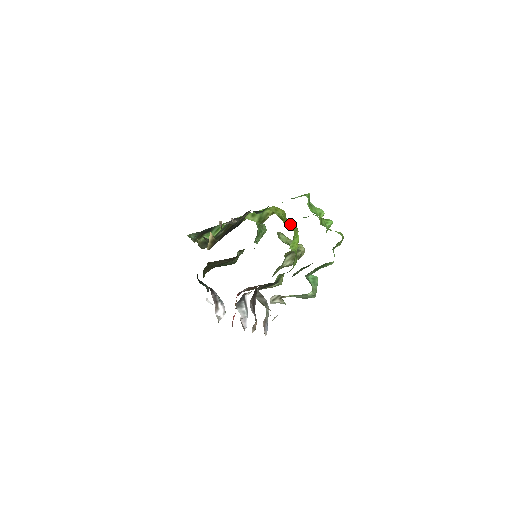
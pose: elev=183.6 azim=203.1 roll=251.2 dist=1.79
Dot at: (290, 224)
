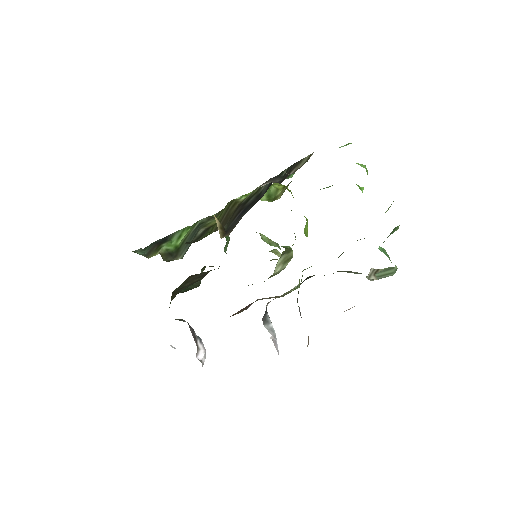
Dot at: occluded
